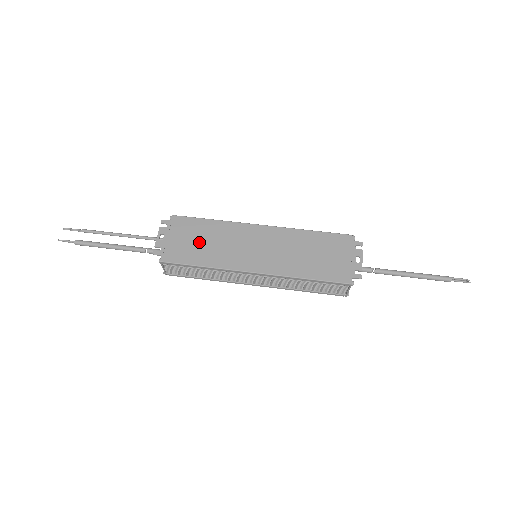
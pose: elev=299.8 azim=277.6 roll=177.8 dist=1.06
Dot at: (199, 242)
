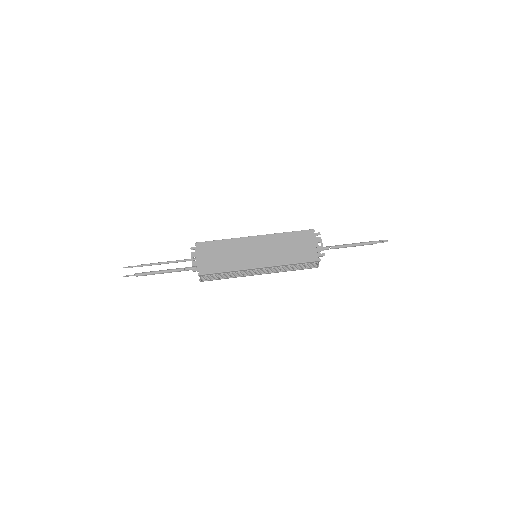
Dot at: (219, 256)
